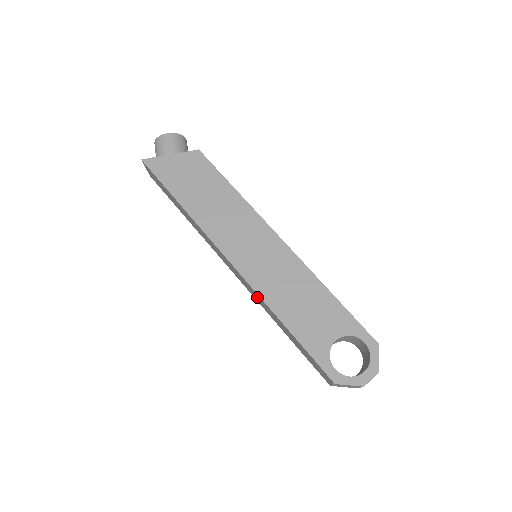
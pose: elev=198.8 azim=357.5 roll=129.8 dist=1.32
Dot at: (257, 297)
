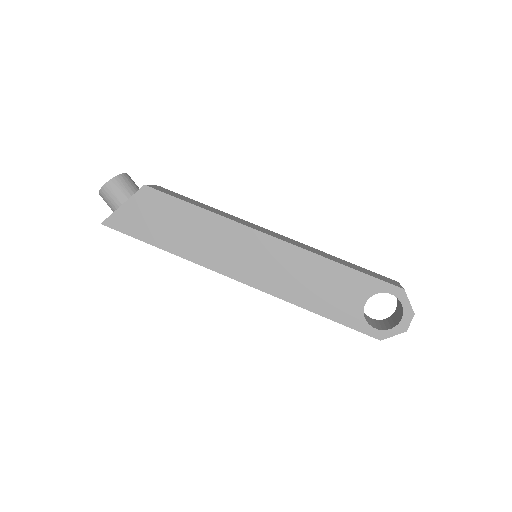
Dot at: occluded
